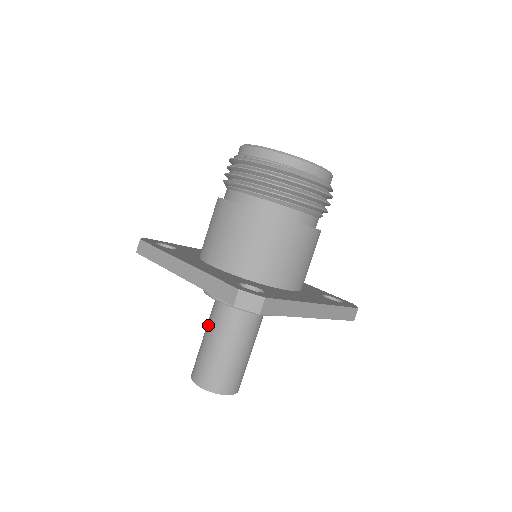
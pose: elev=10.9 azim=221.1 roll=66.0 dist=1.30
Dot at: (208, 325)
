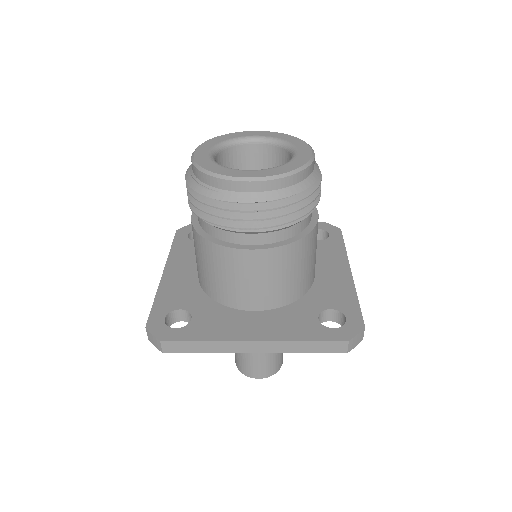
Dot at: occluded
